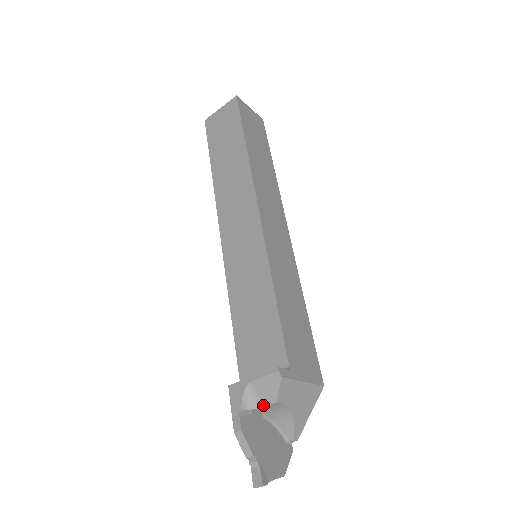
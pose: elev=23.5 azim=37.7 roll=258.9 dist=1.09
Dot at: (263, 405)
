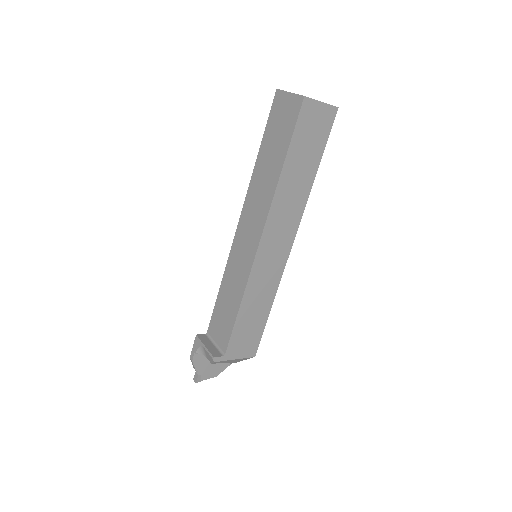
Dot at: (207, 358)
